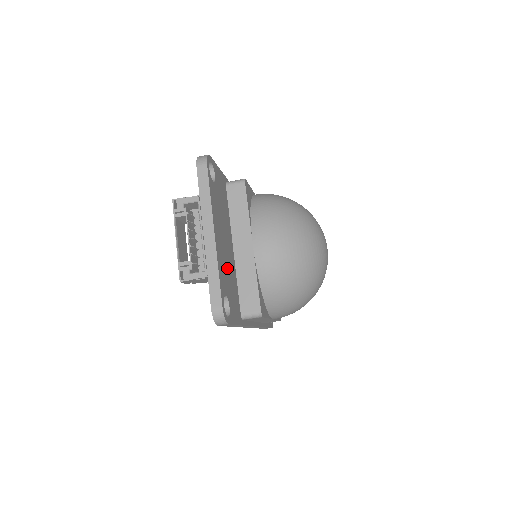
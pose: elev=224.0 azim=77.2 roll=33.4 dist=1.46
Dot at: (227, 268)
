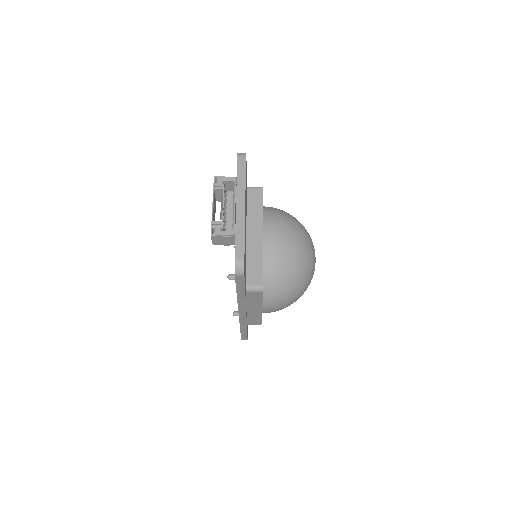
Dot at: (245, 240)
